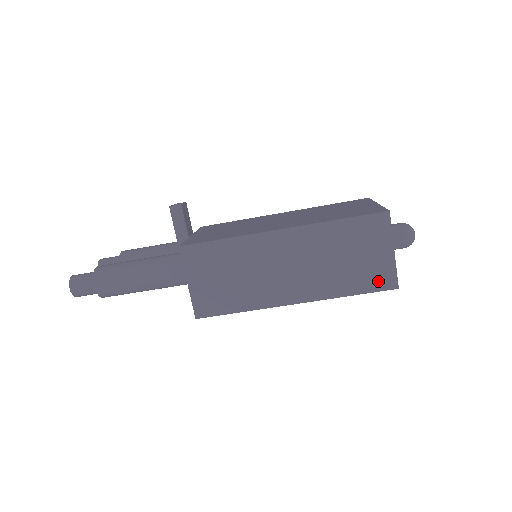
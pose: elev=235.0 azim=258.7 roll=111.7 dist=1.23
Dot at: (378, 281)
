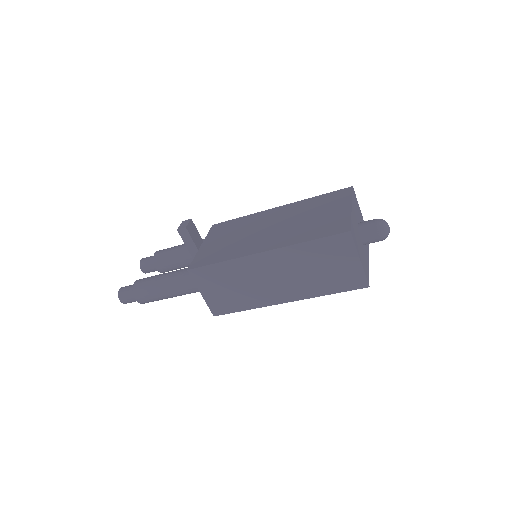
Dot at: (351, 283)
